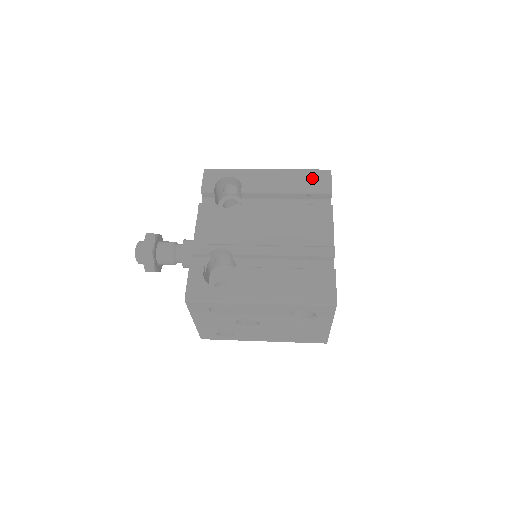
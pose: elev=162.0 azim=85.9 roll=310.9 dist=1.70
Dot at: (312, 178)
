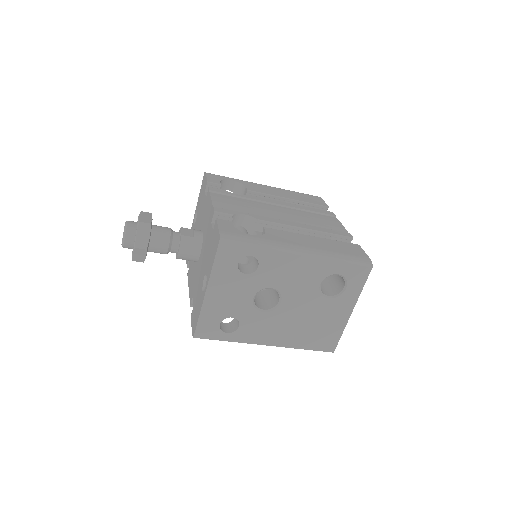
Dot at: (307, 196)
